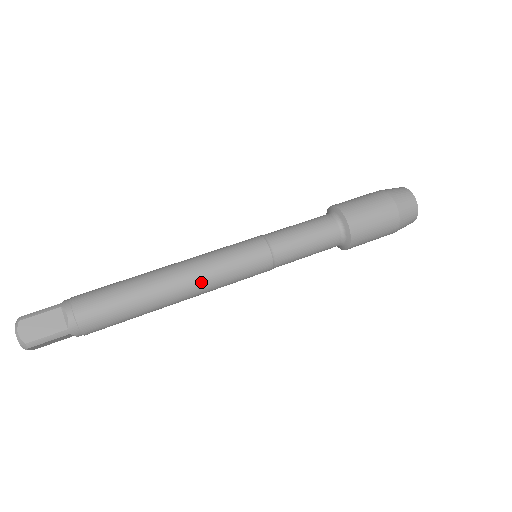
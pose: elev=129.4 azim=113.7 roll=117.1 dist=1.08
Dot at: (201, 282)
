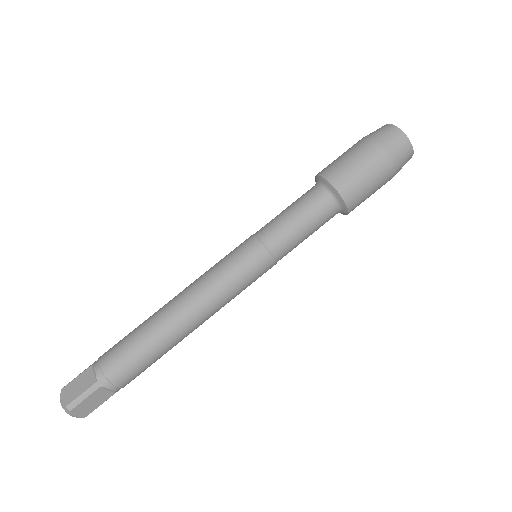
Dot at: occluded
